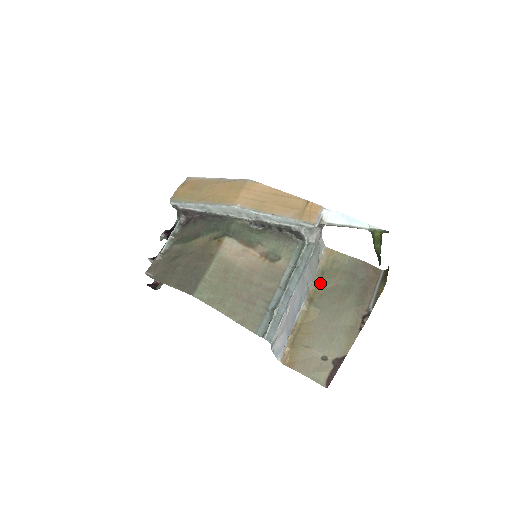
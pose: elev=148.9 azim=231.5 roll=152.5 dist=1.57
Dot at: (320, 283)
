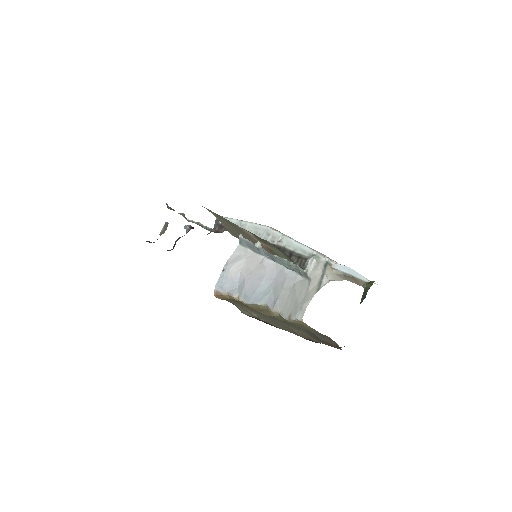
Dot at: (283, 319)
